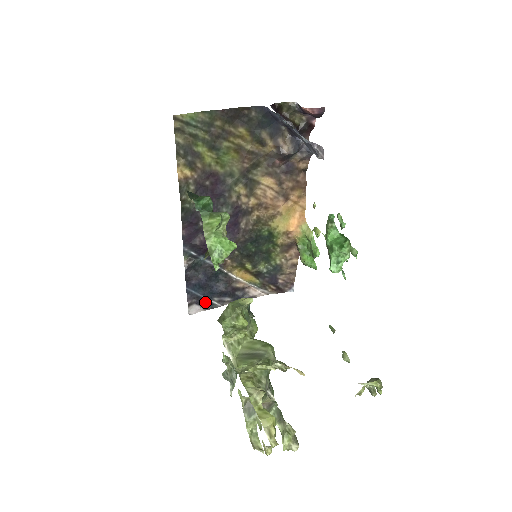
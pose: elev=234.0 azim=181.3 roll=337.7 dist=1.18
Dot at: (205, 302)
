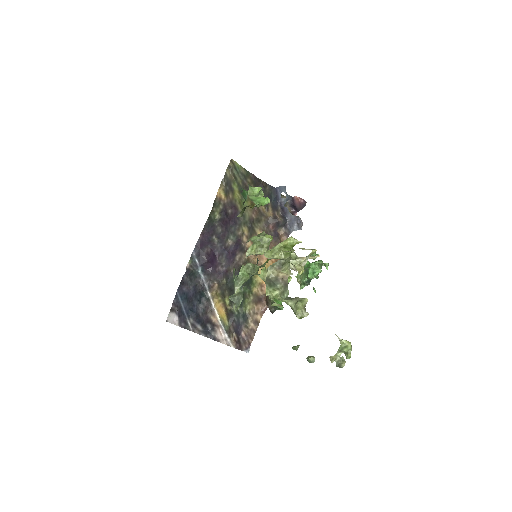
Dot at: (183, 317)
